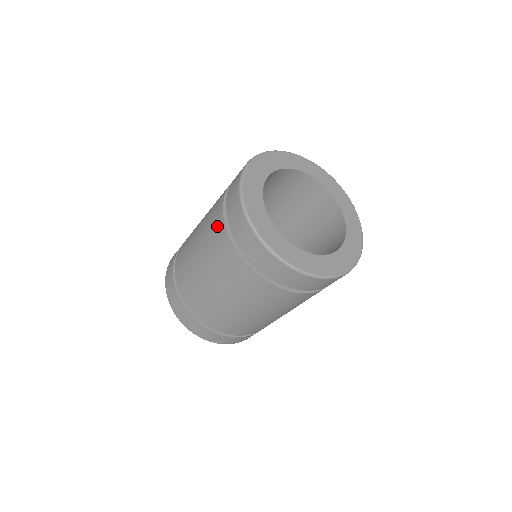
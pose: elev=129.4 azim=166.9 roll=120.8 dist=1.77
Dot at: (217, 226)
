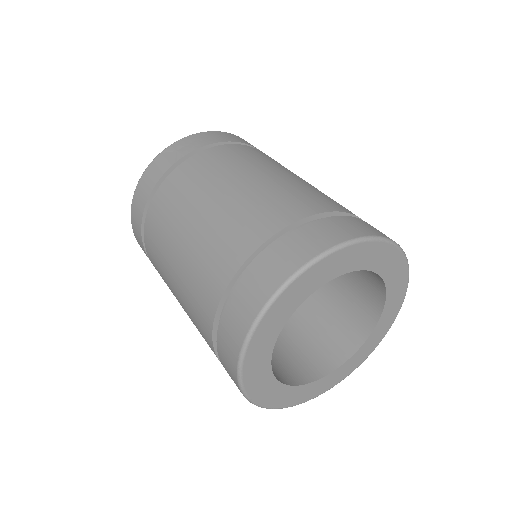
Dot at: (210, 288)
